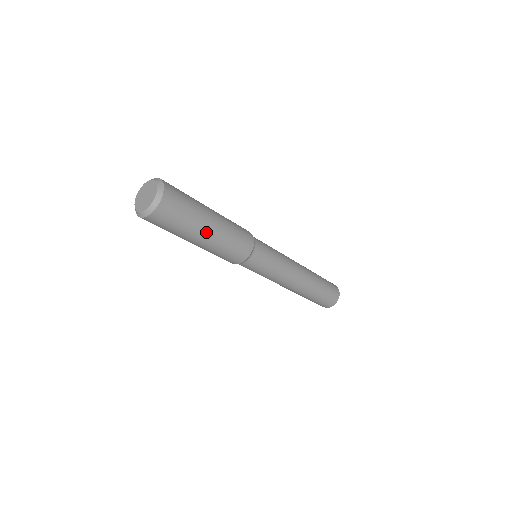
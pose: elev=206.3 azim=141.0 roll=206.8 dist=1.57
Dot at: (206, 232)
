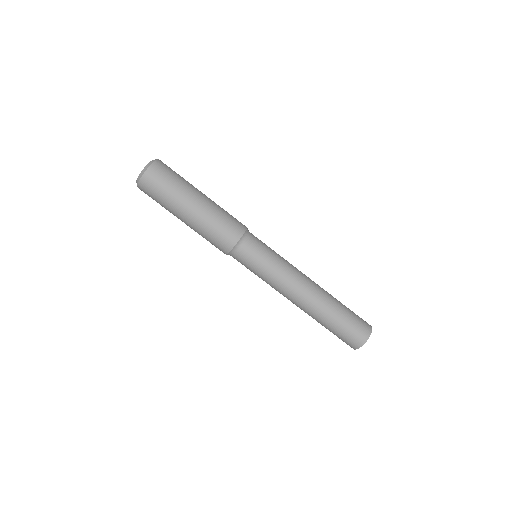
Dot at: (194, 201)
